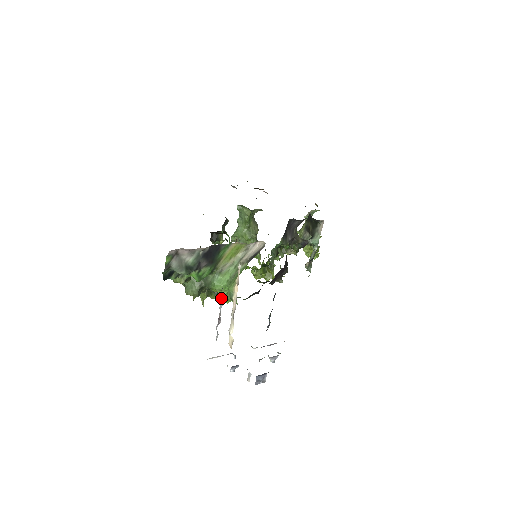
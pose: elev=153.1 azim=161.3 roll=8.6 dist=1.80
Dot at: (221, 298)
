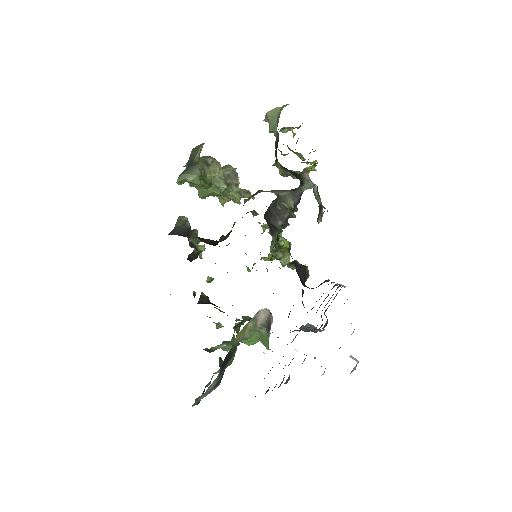
Dot at: occluded
